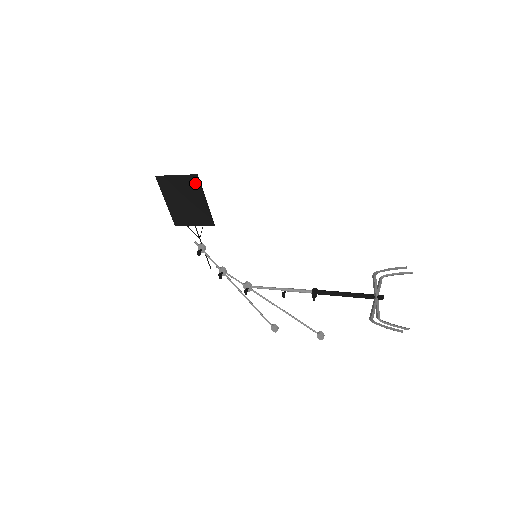
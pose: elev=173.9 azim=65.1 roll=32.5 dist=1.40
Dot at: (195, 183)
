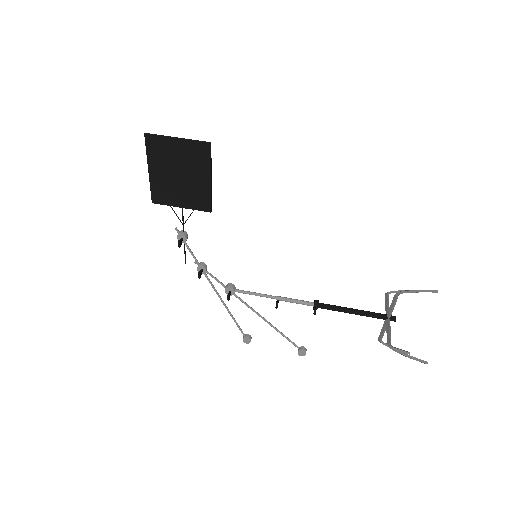
Dot at: (204, 153)
